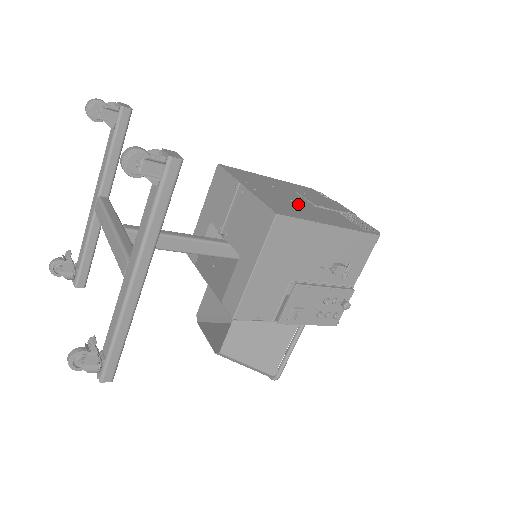
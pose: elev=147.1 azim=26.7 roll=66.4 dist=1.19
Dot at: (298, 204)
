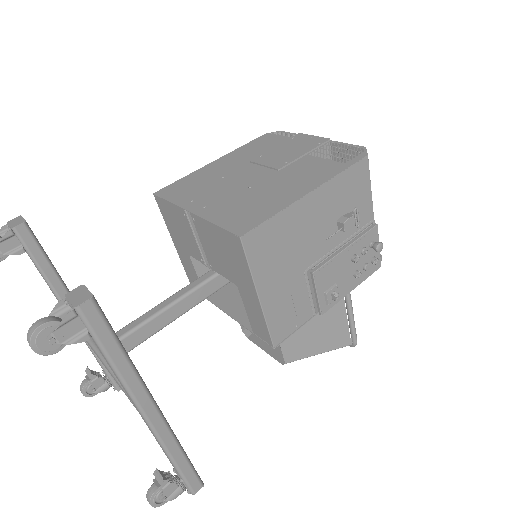
Dot at: (259, 187)
